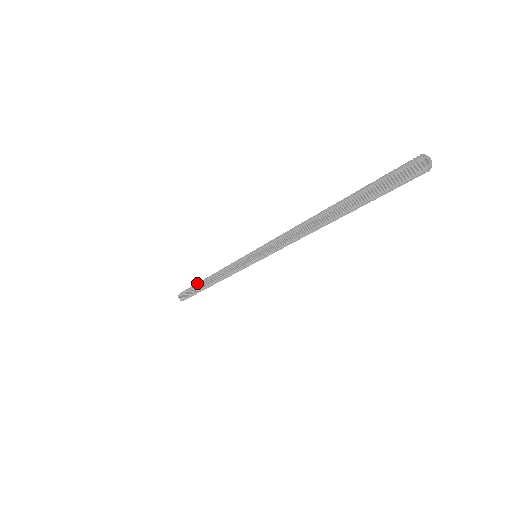
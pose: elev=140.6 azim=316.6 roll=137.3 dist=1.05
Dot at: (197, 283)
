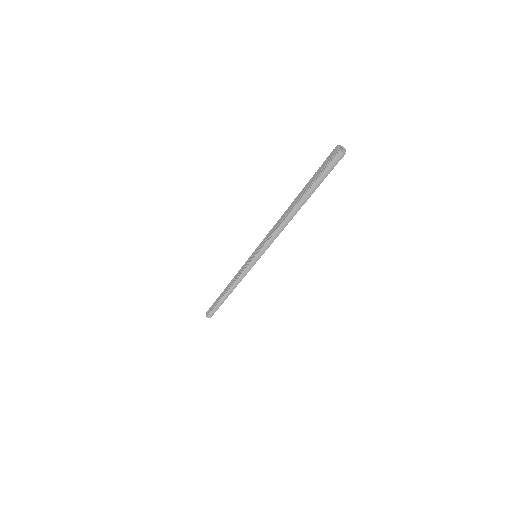
Dot at: occluded
